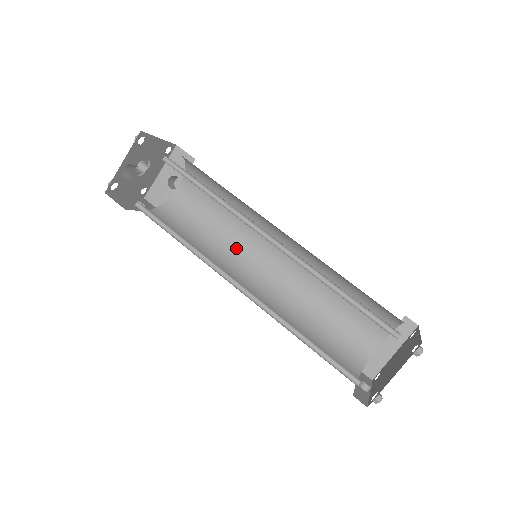
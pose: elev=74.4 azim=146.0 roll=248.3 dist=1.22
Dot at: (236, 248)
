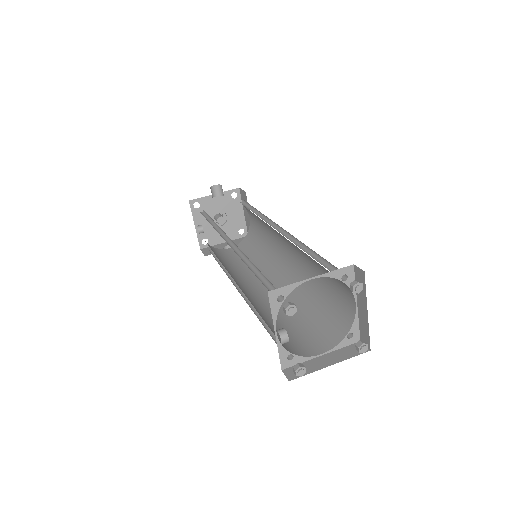
Dot at: (241, 275)
